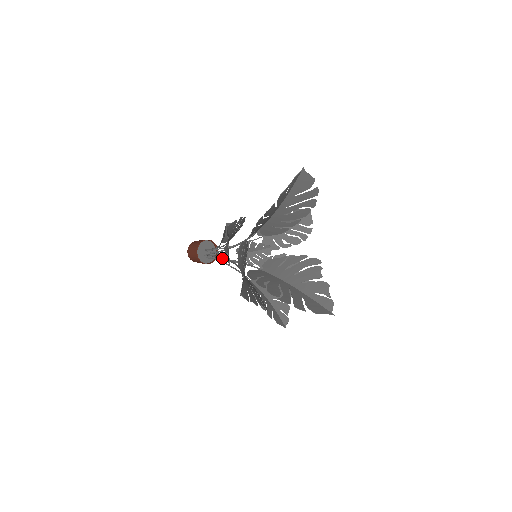
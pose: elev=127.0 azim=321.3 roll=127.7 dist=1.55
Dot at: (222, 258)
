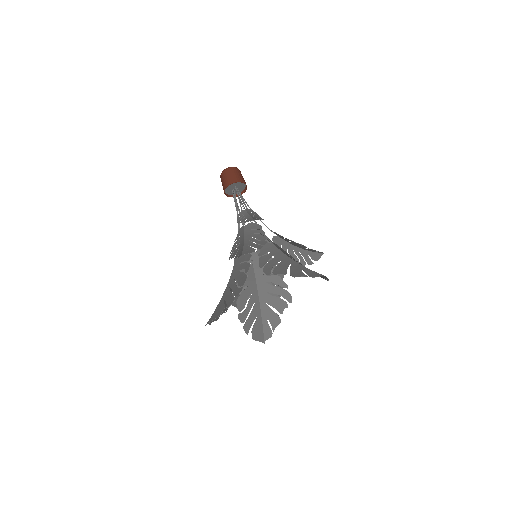
Dot at: (237, 219)
